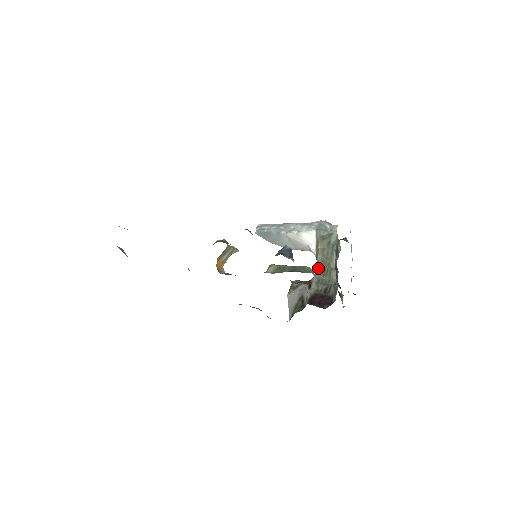
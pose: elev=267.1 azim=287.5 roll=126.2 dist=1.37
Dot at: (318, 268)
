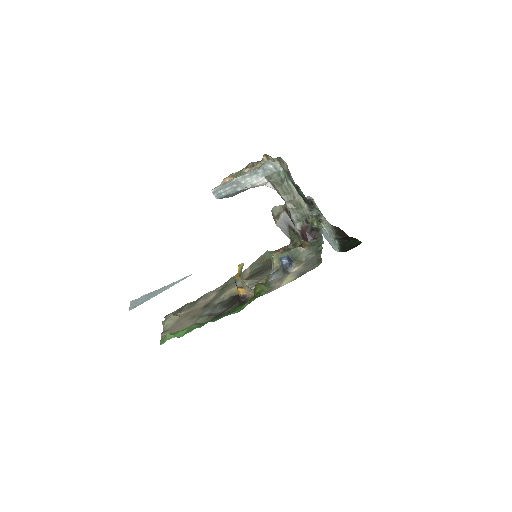
Dot at: (289, 206)
